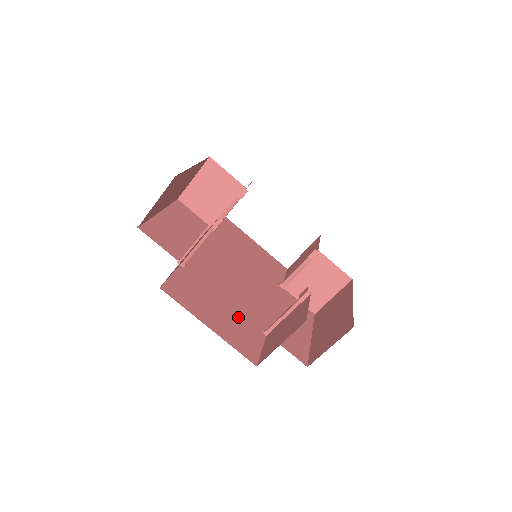
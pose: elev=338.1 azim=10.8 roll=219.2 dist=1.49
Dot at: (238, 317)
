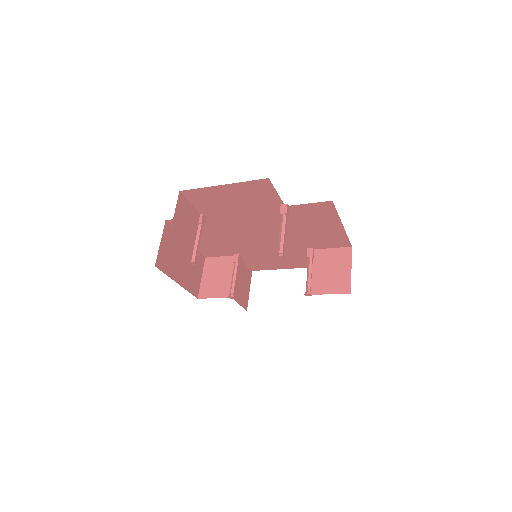
Dot at: occluded
